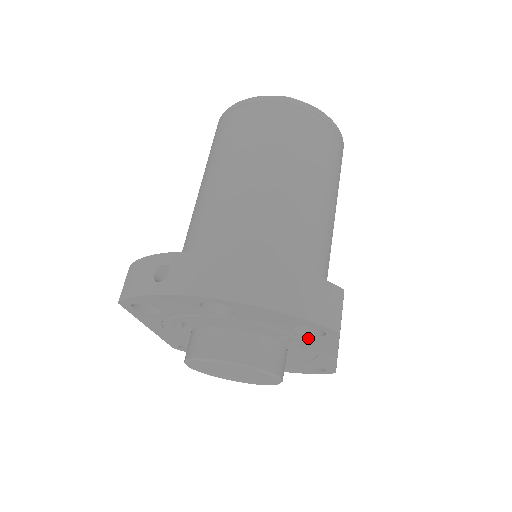
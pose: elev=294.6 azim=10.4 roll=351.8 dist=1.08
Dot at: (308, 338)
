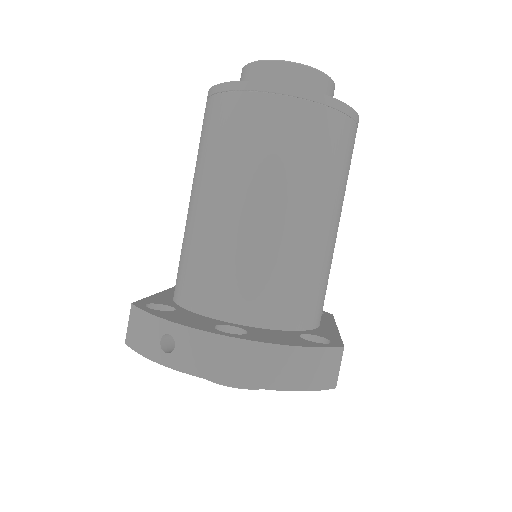
Dot at: occluded
